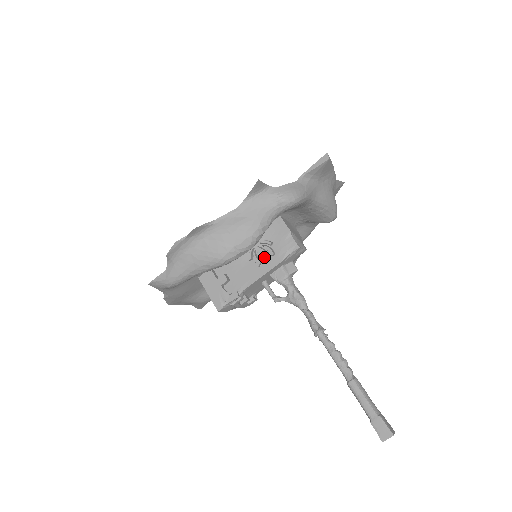
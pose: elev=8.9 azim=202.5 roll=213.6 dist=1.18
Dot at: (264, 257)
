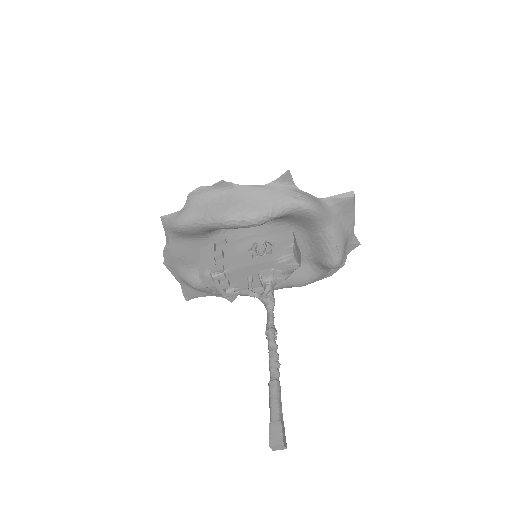
Dot at: (261, 251)
